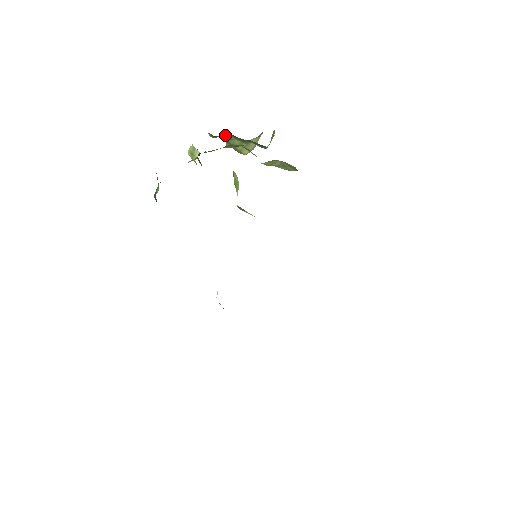
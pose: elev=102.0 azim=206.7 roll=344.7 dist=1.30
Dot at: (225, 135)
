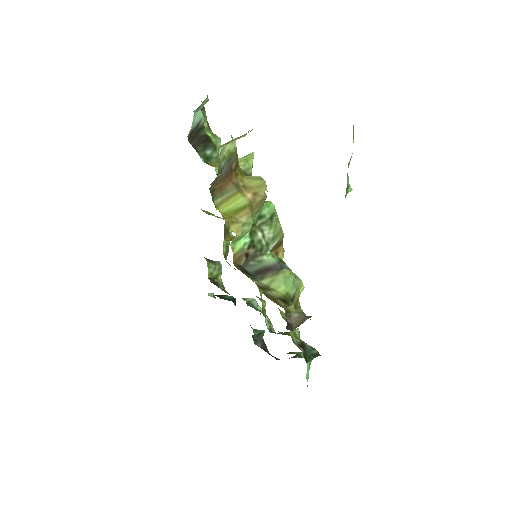
Dot at: occluded
